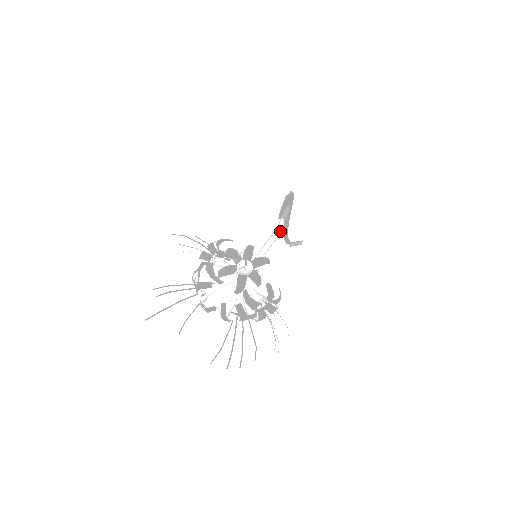
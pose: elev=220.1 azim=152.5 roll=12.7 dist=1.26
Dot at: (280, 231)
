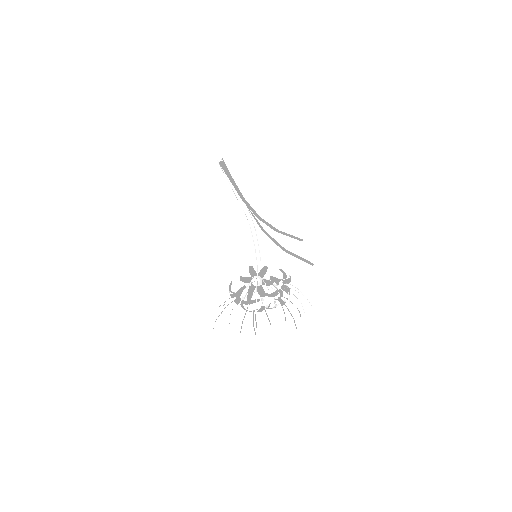
Dot at: (253, 223)
